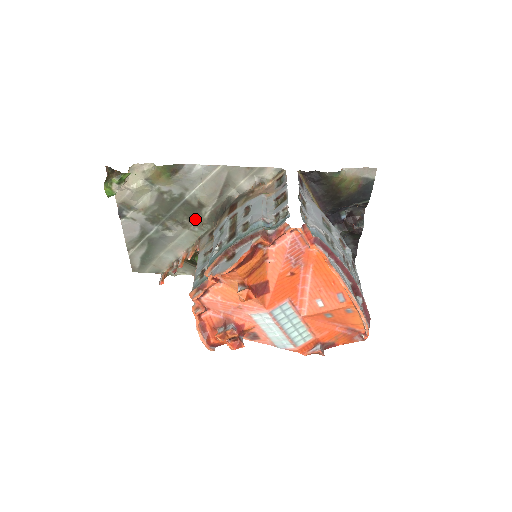
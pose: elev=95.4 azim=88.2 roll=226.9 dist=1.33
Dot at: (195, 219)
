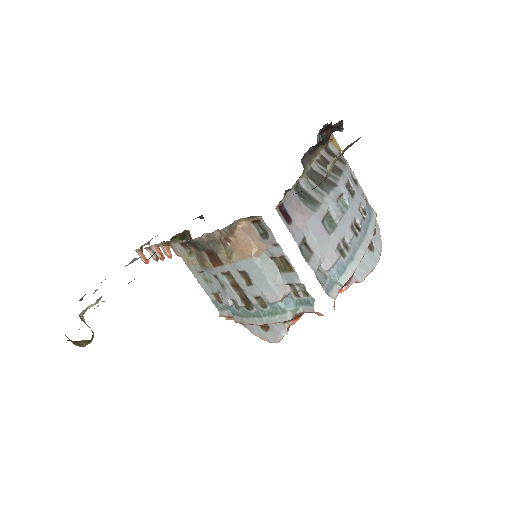
Dot at: occluded
